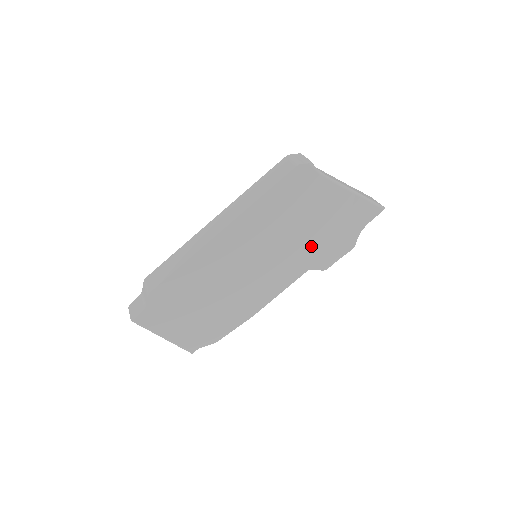
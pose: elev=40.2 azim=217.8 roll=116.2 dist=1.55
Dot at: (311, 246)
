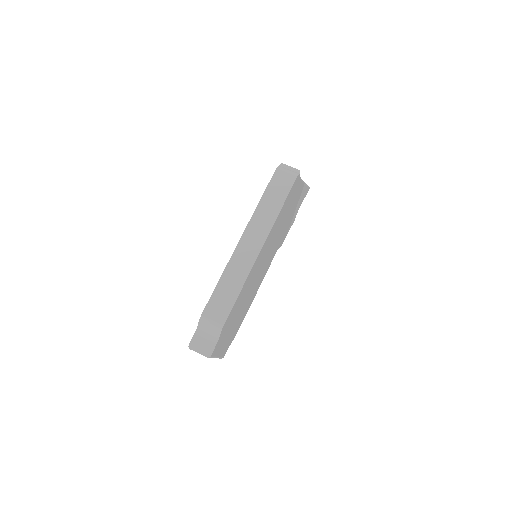
Dot at: occluded
